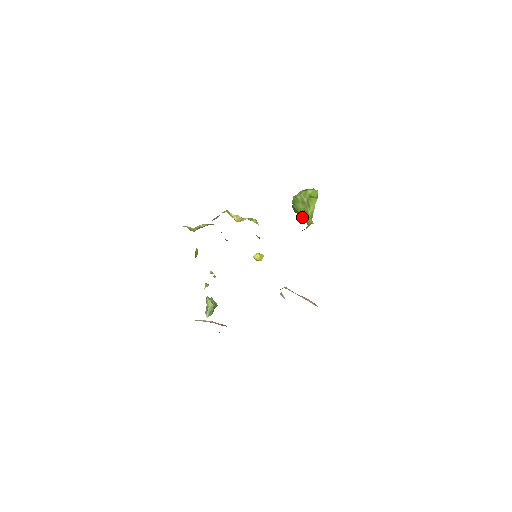
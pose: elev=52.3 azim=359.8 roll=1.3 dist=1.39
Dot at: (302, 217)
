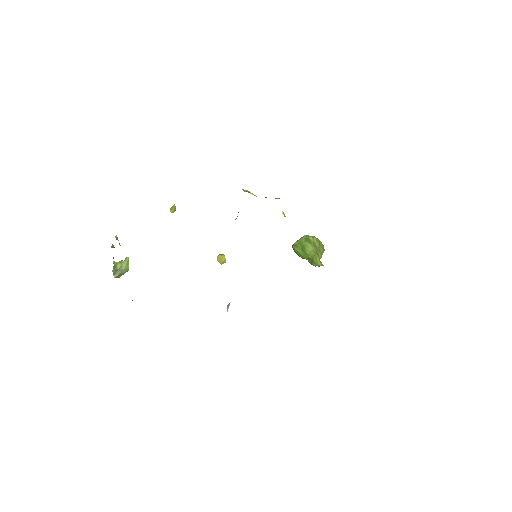
Dot at: (305, 255)
